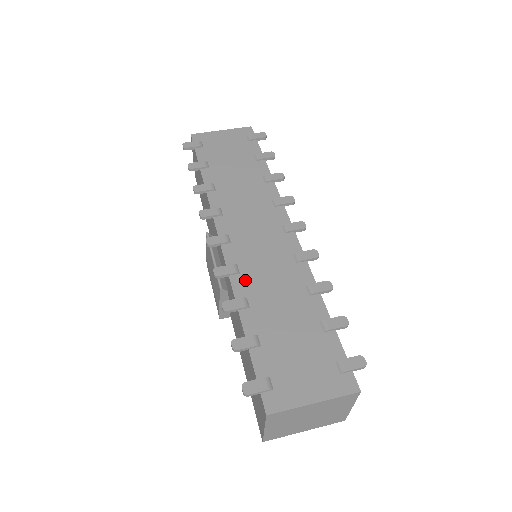
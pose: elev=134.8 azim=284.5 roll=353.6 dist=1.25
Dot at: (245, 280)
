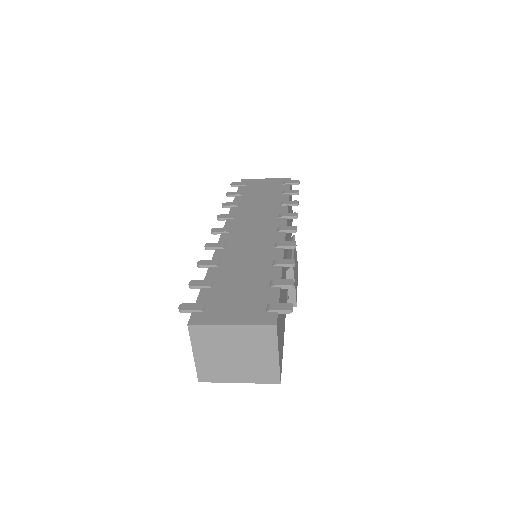
Dot at: (226, 252)
